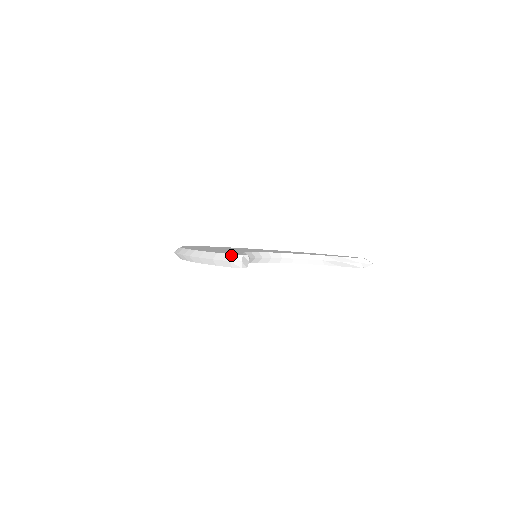
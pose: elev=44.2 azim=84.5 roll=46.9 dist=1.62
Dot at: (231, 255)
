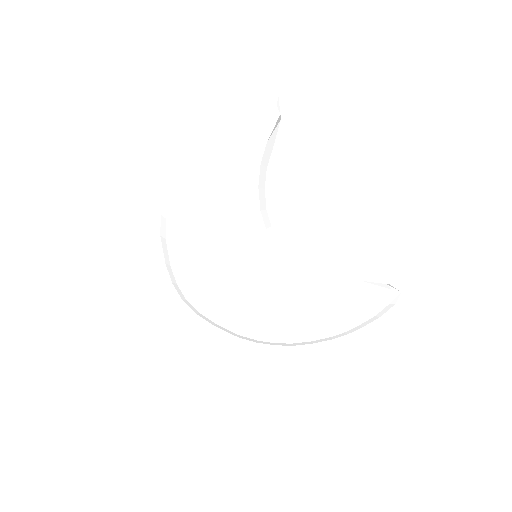
Dot at: occluded
